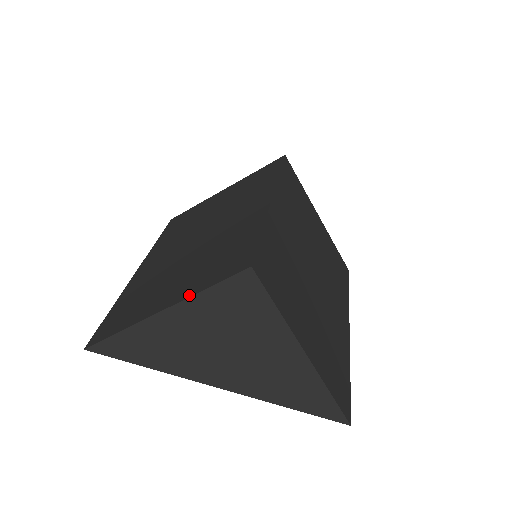
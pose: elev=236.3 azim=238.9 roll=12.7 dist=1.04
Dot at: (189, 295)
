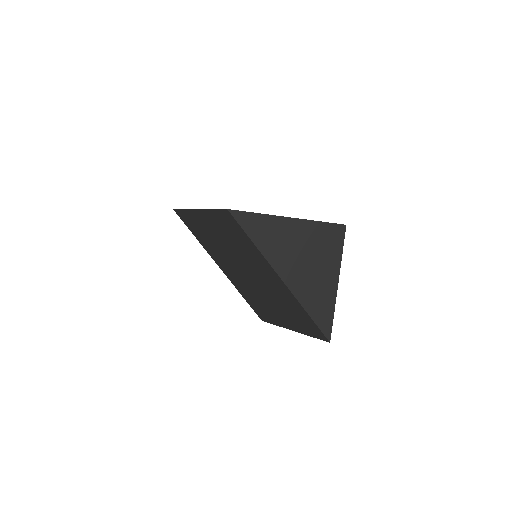
Dot at: (306, 219)
